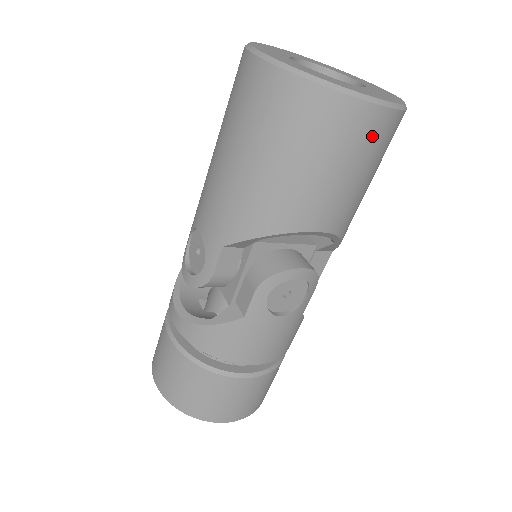
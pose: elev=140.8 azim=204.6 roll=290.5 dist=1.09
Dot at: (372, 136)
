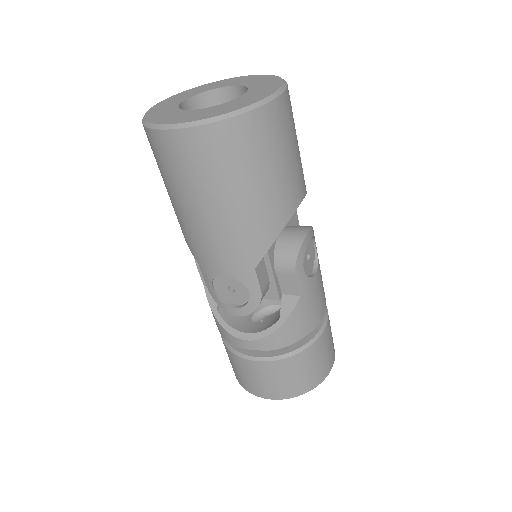
Dot at: (289, 115)
